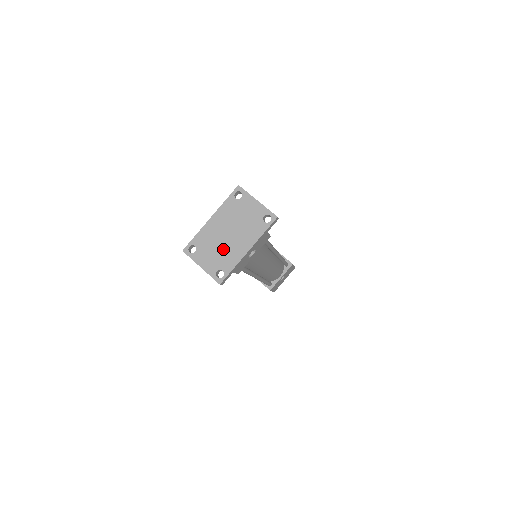
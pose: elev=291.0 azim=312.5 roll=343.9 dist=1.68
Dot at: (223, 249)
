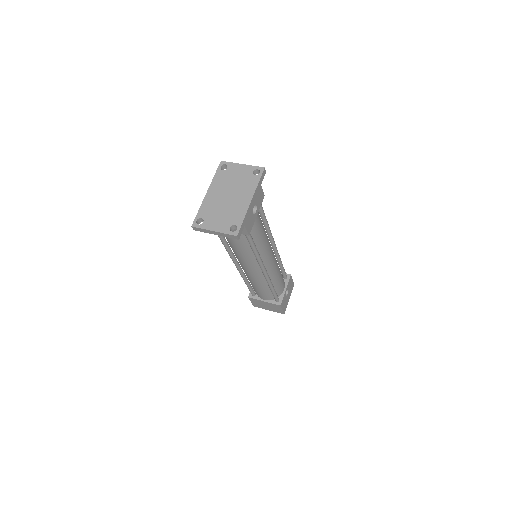
Dot at: (228, 209)
